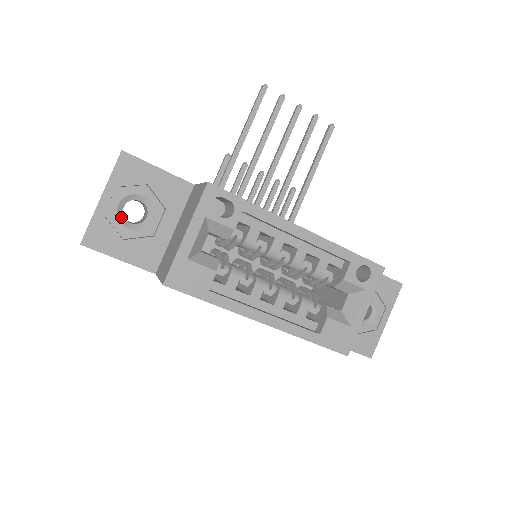
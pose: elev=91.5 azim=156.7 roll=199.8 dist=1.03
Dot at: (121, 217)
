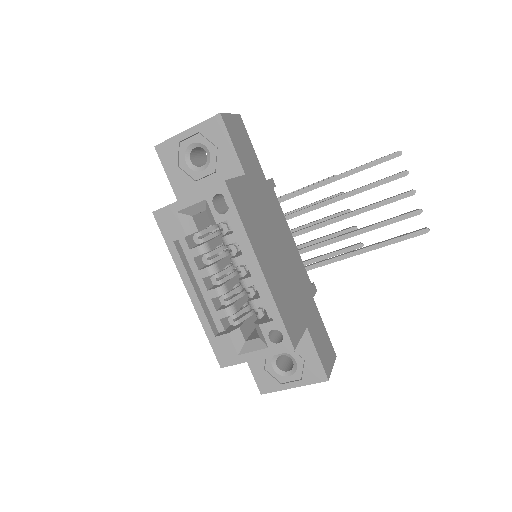
Dot at: (188, 152)
